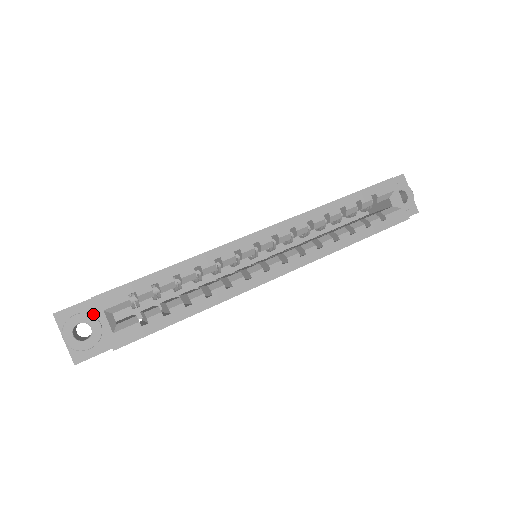
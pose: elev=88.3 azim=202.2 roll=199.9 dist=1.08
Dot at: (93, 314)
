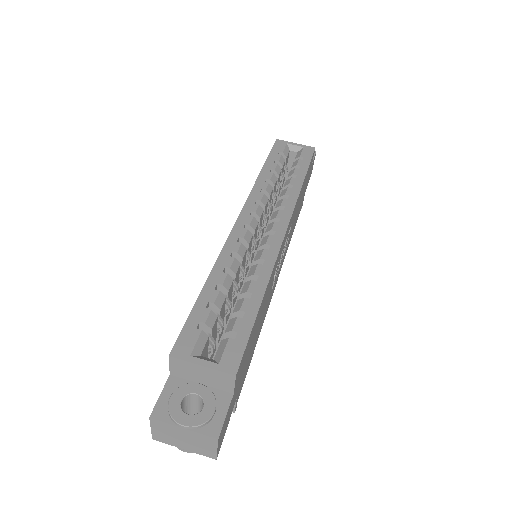
Dot at: (185, 385)
